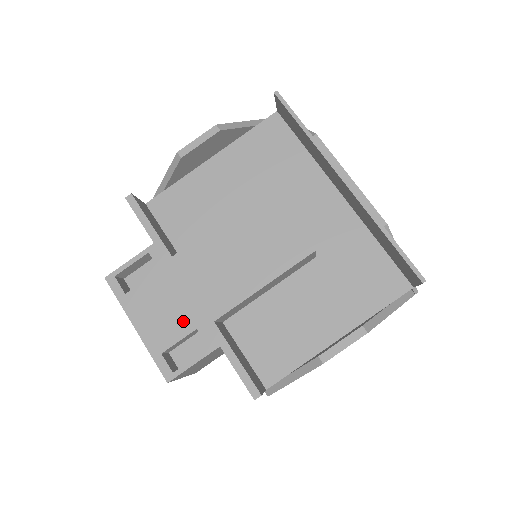
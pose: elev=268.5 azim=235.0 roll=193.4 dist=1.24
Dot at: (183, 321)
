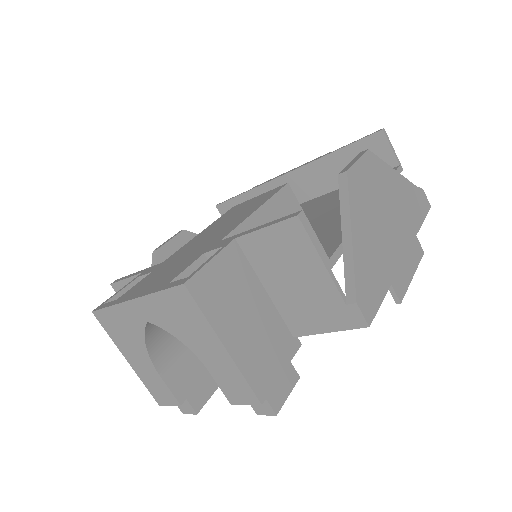
Dot at: (187, 262)
